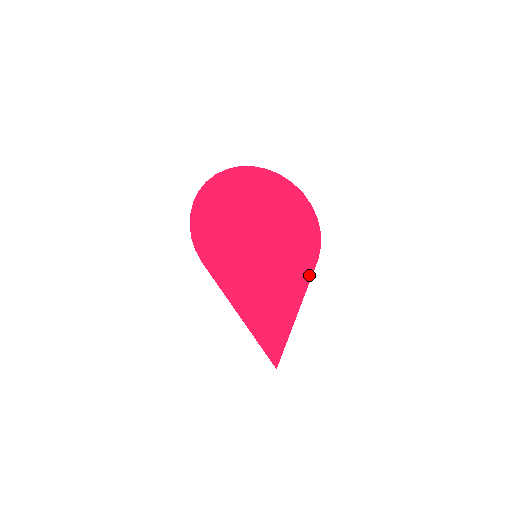
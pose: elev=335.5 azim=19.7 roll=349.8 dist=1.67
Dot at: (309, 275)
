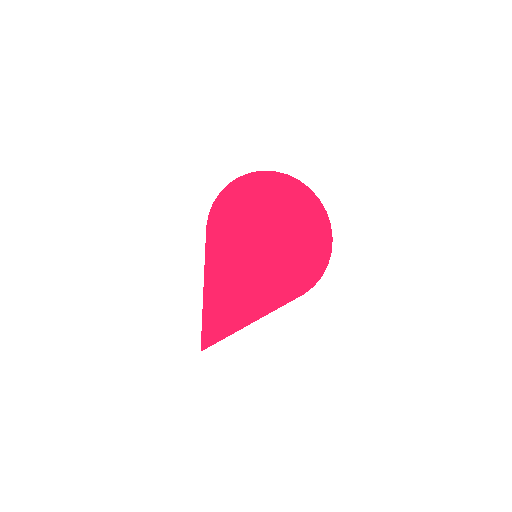
Dot at: (287, 300)
